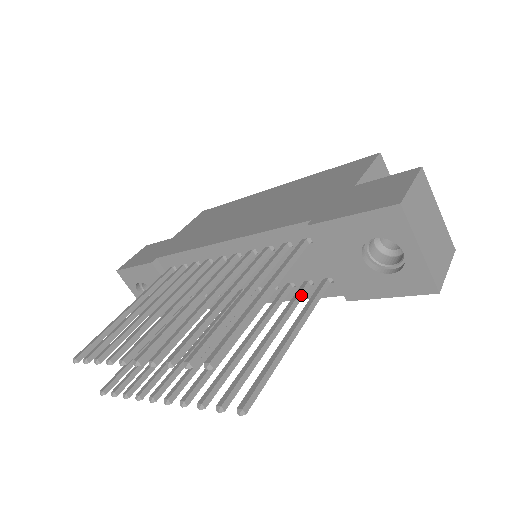
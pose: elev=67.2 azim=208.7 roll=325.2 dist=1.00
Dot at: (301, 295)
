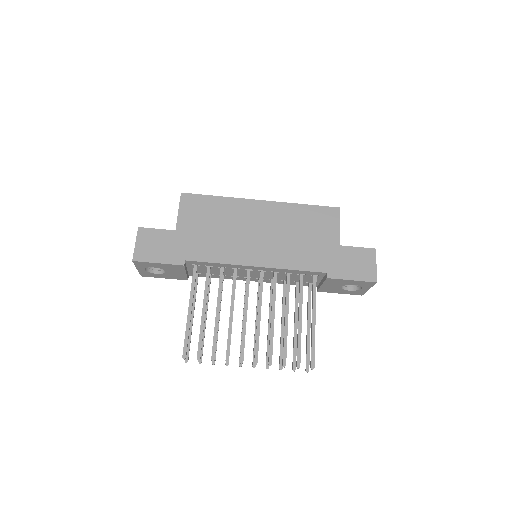
Dot at: occluded
